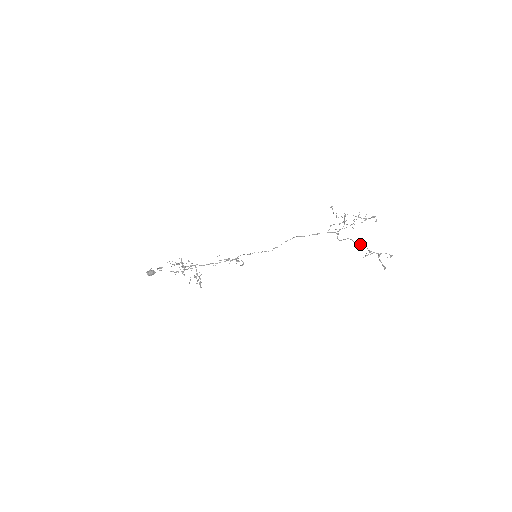
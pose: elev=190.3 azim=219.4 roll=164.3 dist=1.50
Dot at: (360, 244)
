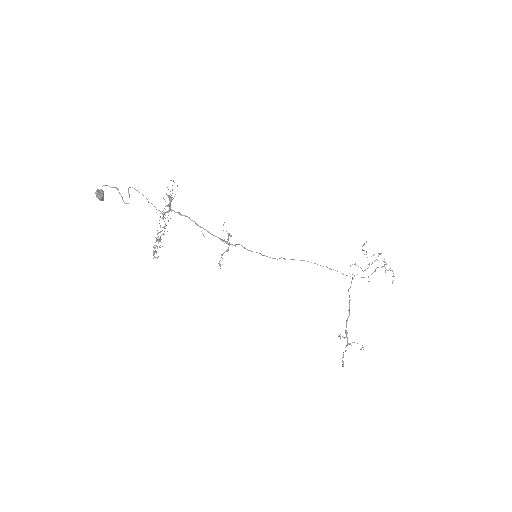
Dot at: occluded
